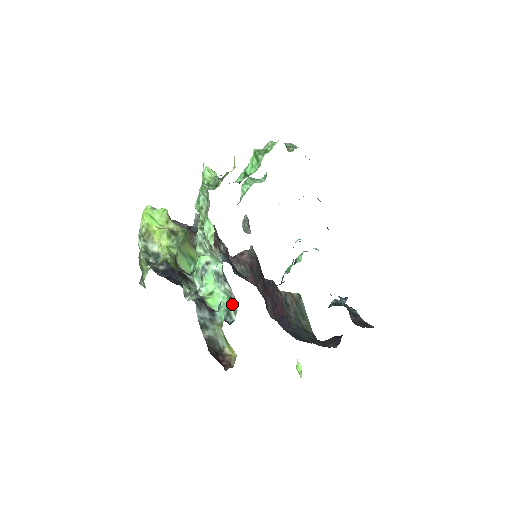
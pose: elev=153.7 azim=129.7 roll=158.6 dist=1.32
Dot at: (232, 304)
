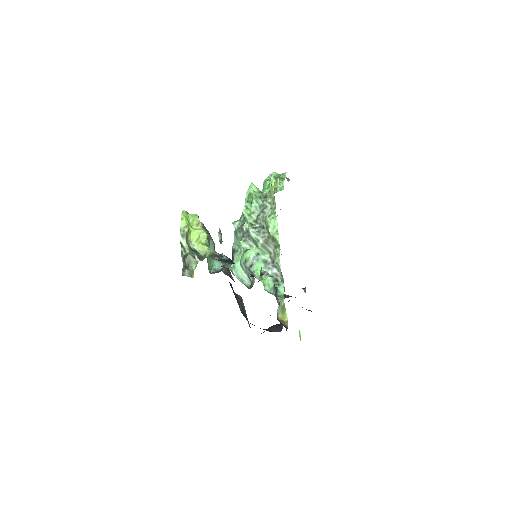
Dot at: occluded
